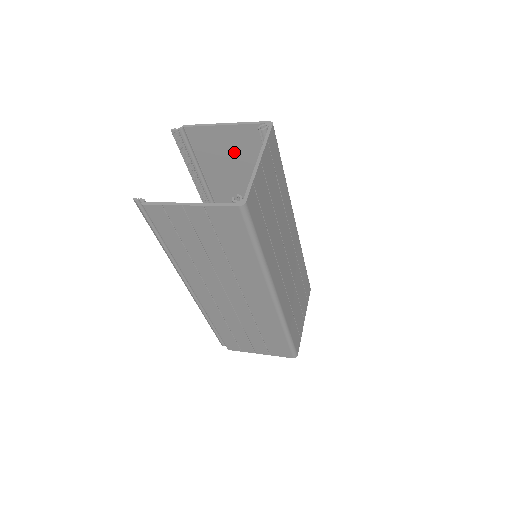
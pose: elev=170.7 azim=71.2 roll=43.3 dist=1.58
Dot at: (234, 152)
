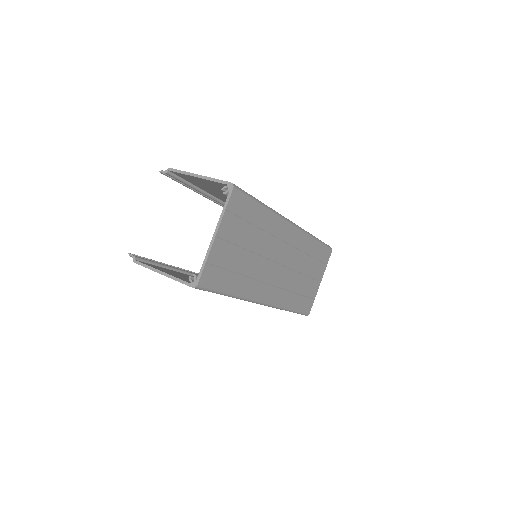
Dot at: (216, 188)
